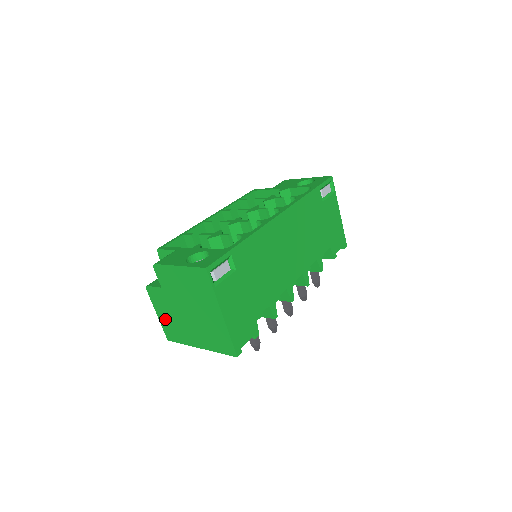
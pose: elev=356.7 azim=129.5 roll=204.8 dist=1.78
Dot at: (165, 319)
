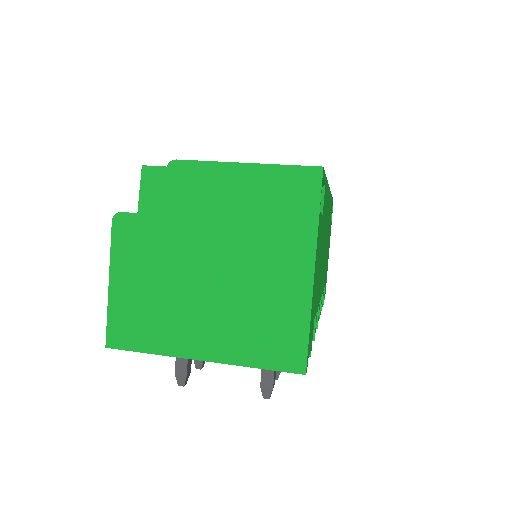
Dot at: (130, 292)
